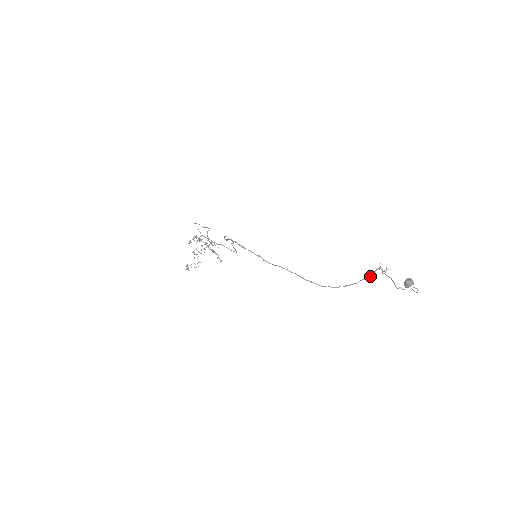
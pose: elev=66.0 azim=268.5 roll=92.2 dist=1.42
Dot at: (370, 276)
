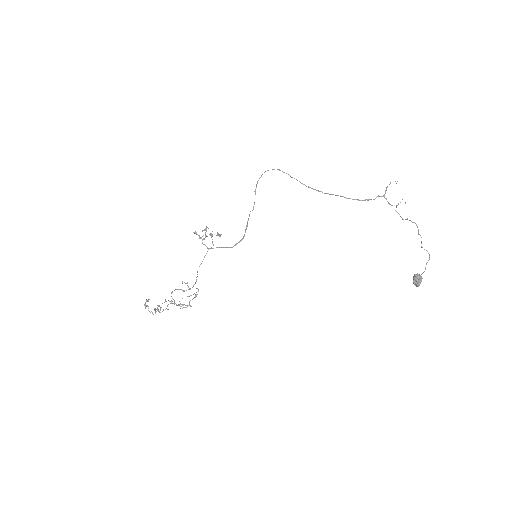
Dot at: (389, 184)
